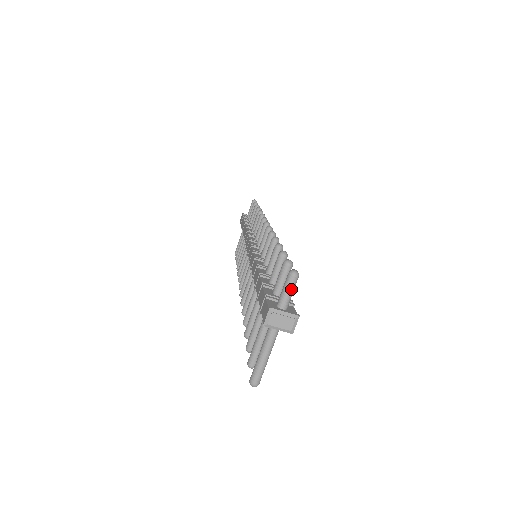
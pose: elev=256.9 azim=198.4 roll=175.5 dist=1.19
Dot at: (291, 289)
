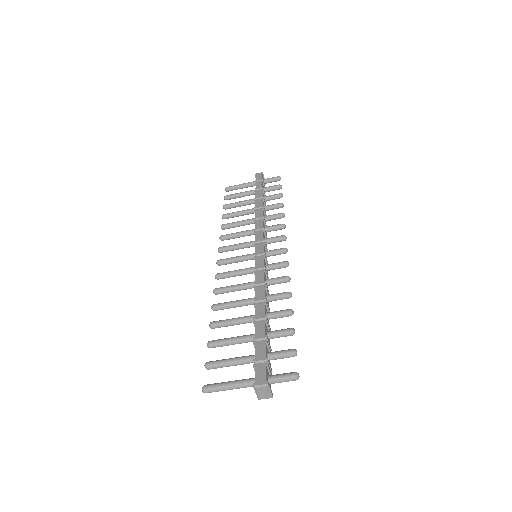
Dot at: (286, 381)
